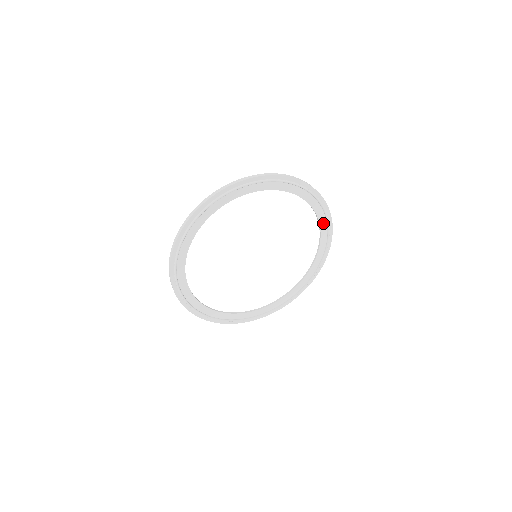
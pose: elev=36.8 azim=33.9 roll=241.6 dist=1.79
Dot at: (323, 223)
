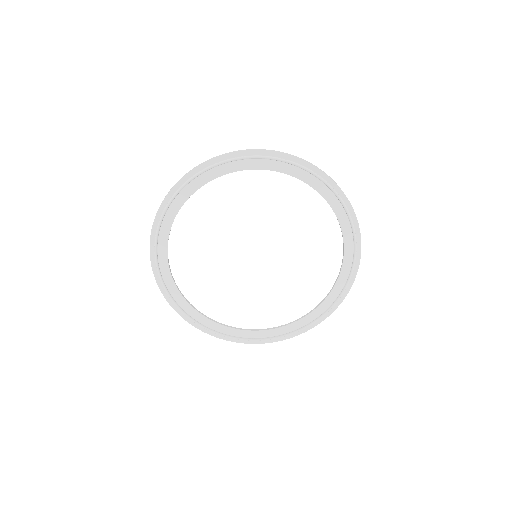
Dot at: (333, 296)
